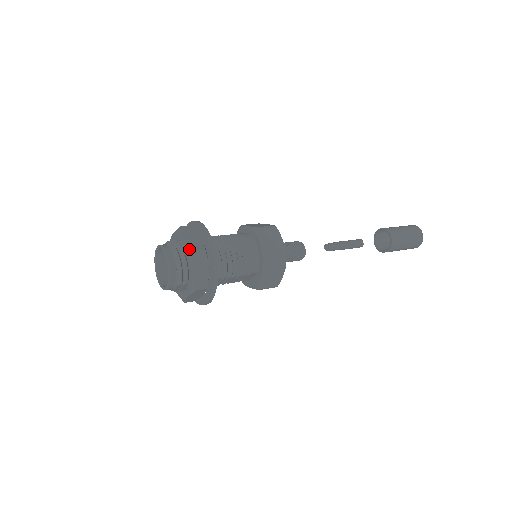
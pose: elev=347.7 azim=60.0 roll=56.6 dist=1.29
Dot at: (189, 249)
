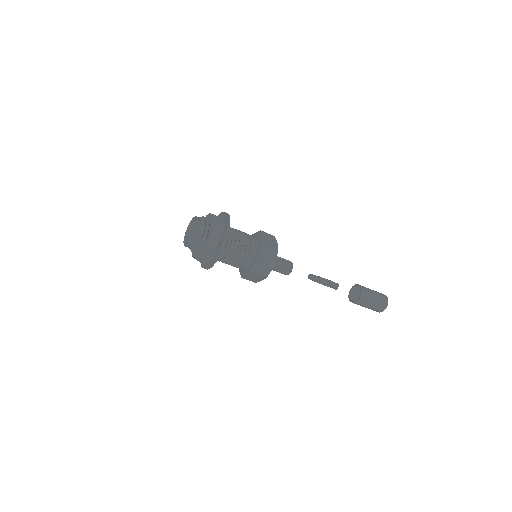
Dot at: (213, 216)
